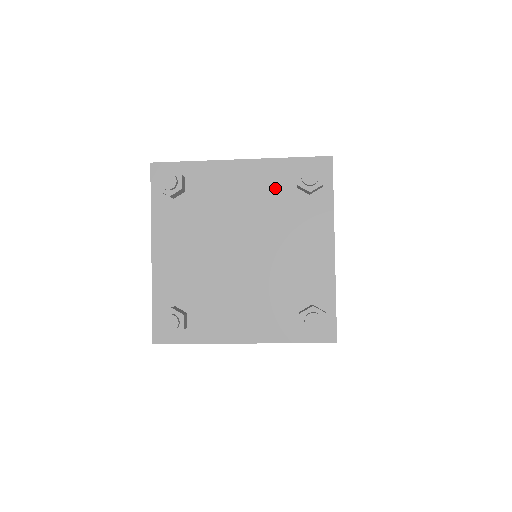
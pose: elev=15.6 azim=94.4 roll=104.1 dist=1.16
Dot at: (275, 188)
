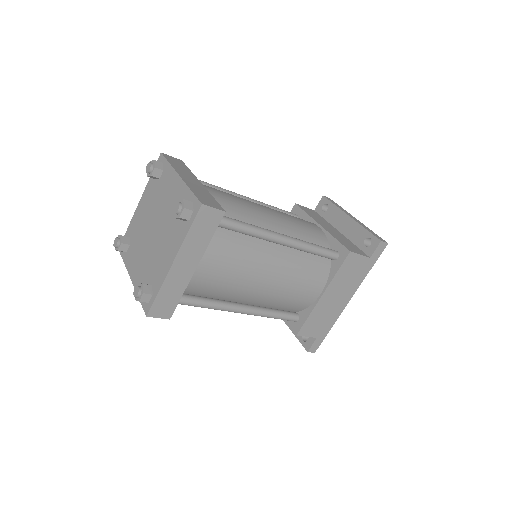
Dot at: occluded
